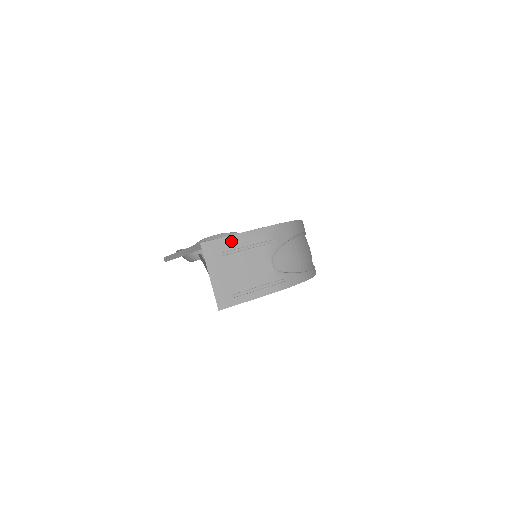
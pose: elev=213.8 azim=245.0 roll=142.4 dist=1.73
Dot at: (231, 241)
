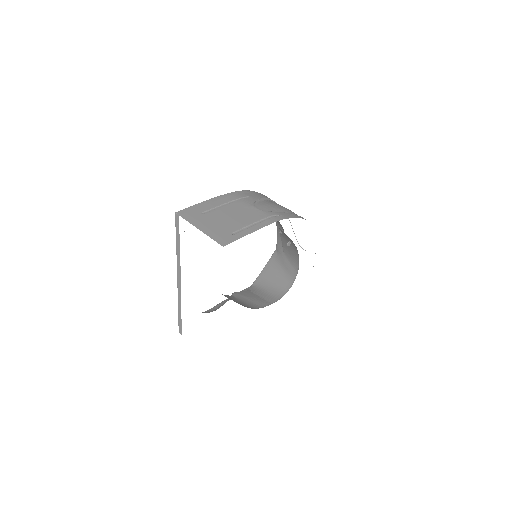
Dot at: (205, 205)
